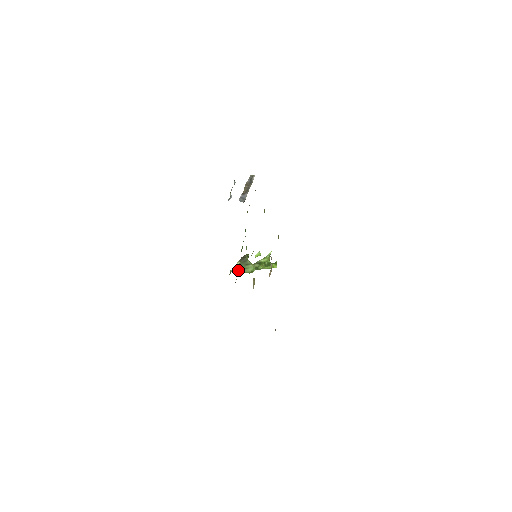
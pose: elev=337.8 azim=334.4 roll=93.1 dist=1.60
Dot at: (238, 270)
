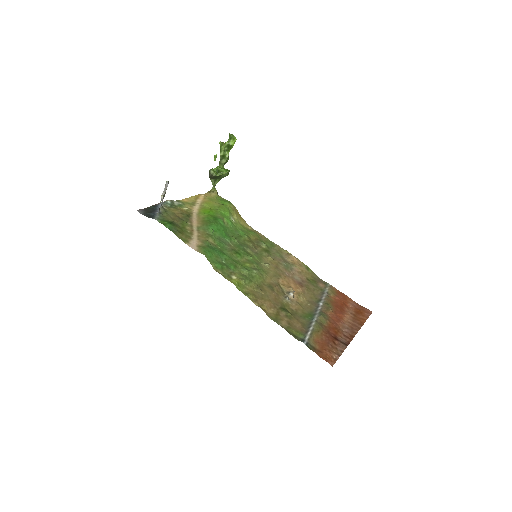
Dot at: (236, 225)
